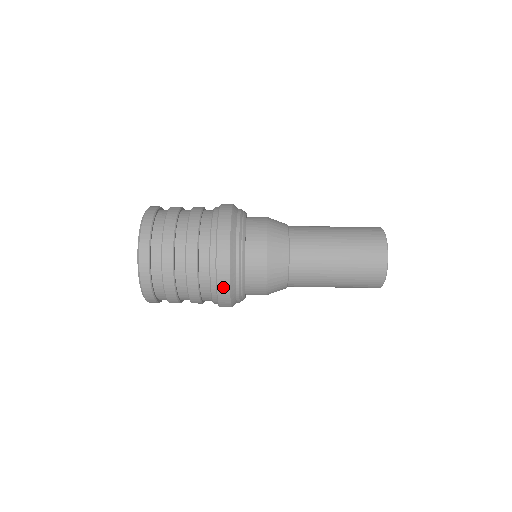
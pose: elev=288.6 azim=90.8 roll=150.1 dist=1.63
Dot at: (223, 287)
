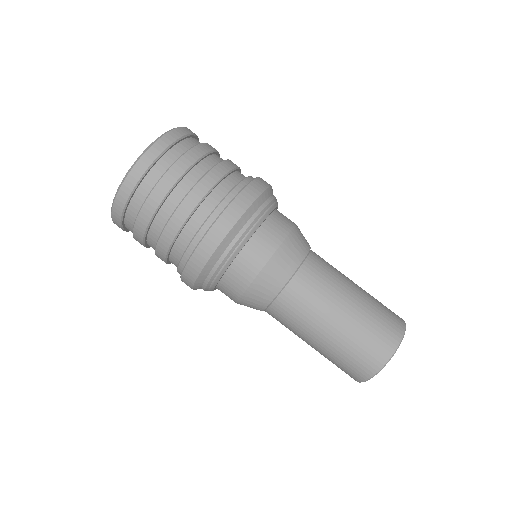
Dot at: (187, 285)
